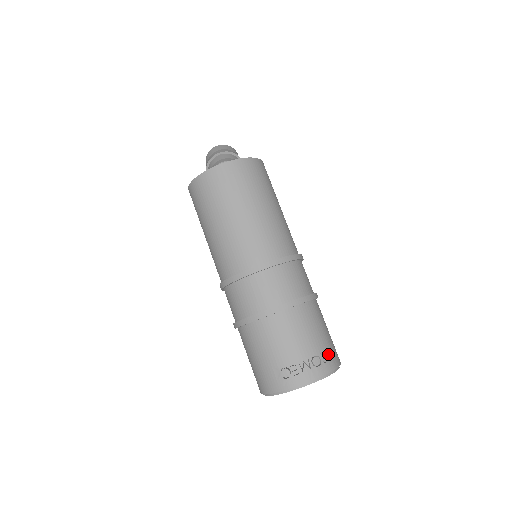
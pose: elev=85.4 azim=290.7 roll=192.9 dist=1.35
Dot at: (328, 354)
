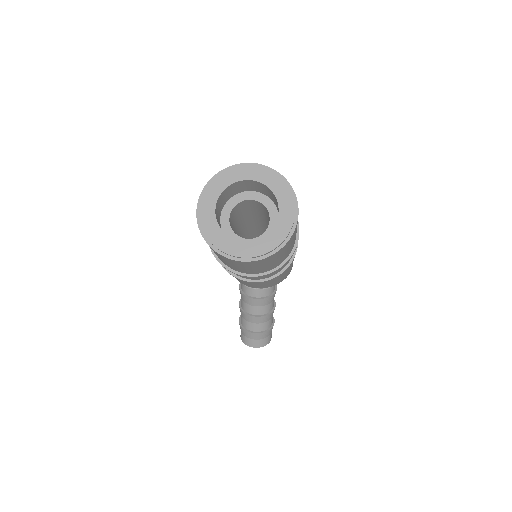
Dot at: occluded
